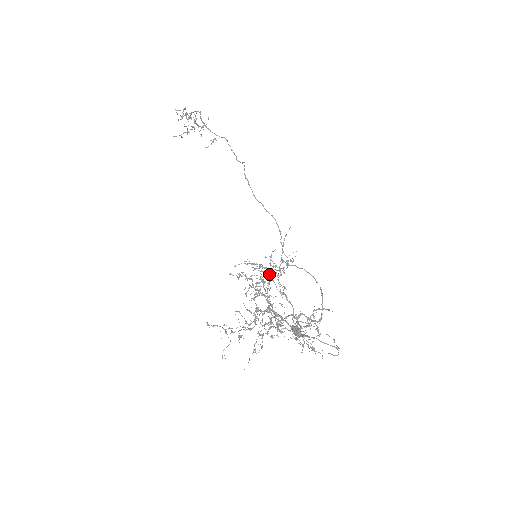
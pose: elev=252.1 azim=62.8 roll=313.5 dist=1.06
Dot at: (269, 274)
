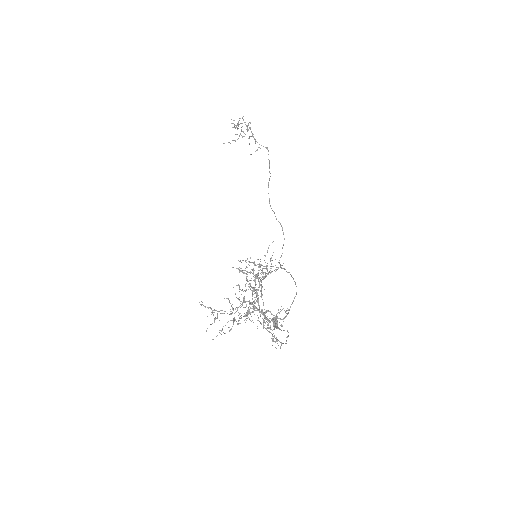
Dot at: (265, 272)
